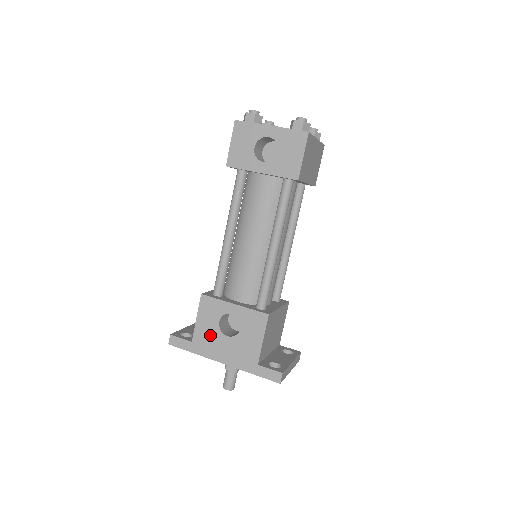
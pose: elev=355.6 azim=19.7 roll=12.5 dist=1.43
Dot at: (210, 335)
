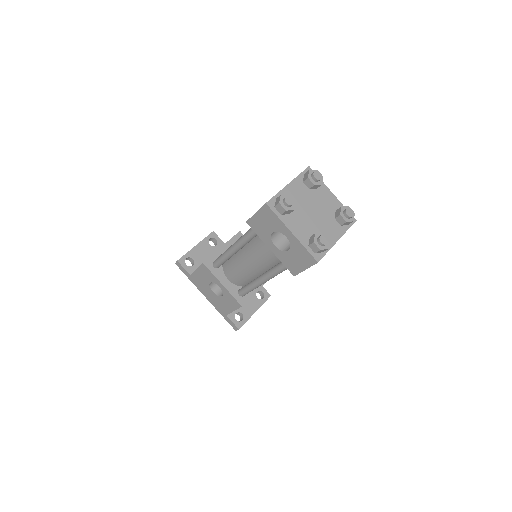
Dot at: (202, 282)
